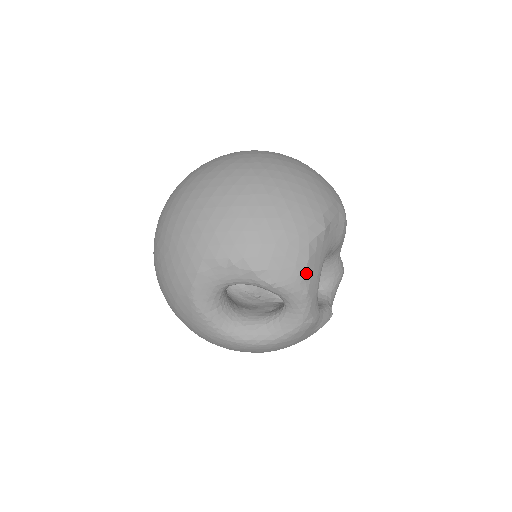
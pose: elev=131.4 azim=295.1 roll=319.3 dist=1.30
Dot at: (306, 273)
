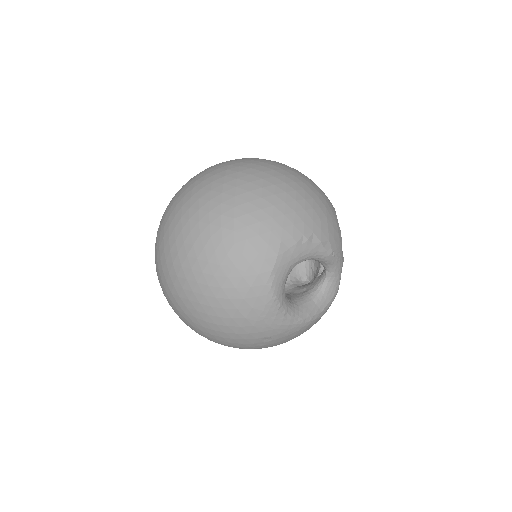
Dot at: occluded
